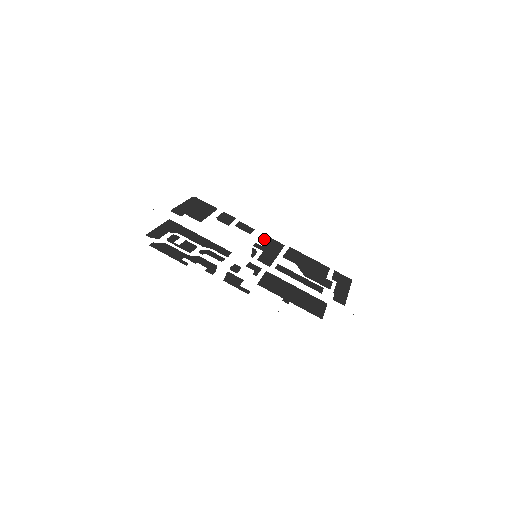
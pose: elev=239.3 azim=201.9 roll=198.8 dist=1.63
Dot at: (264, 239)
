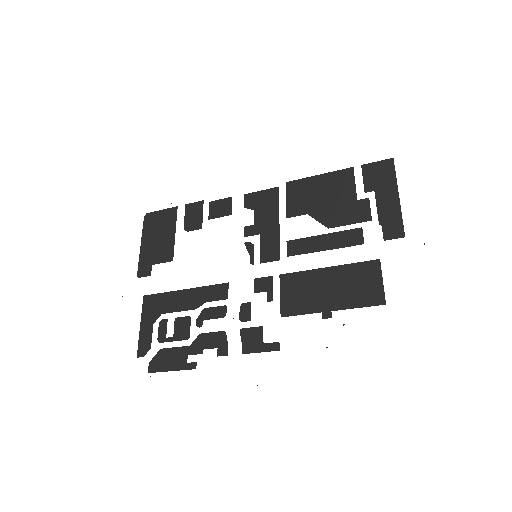
Dot at: (250, 205)
